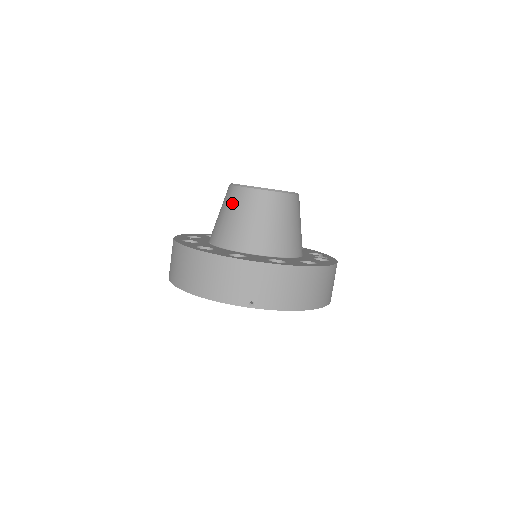
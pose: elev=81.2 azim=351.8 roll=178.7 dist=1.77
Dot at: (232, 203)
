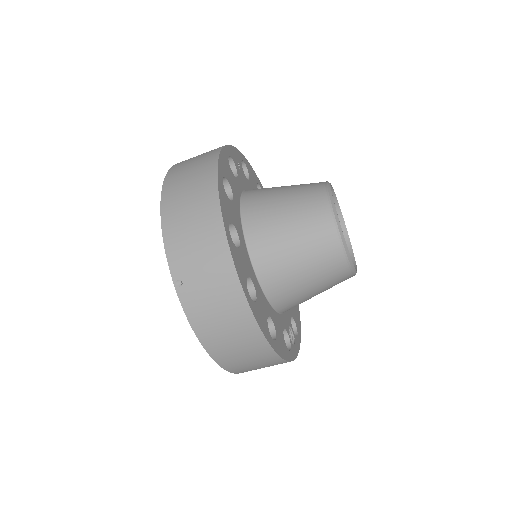
Dot at: (303, 196)
